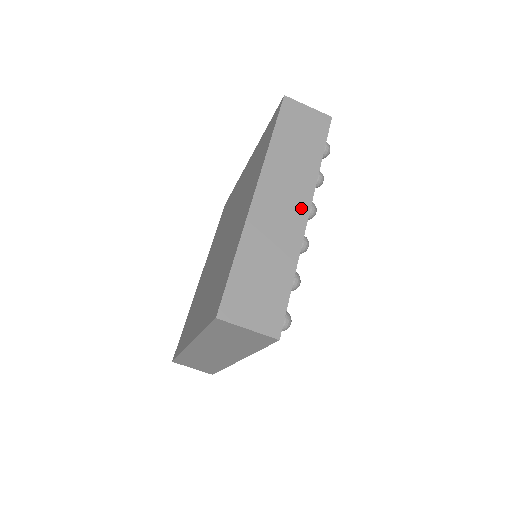
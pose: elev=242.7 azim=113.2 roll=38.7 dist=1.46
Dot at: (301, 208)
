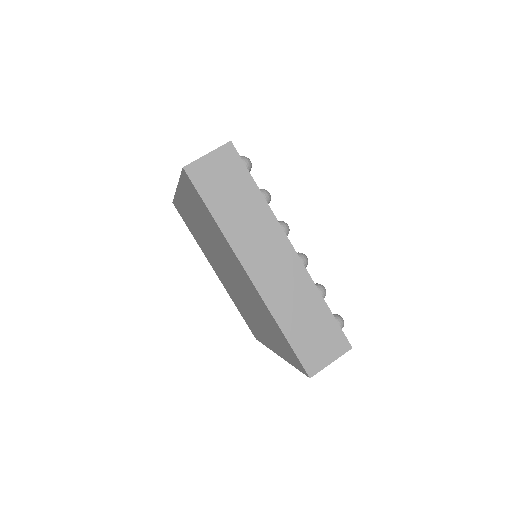
Dot at: occluded
